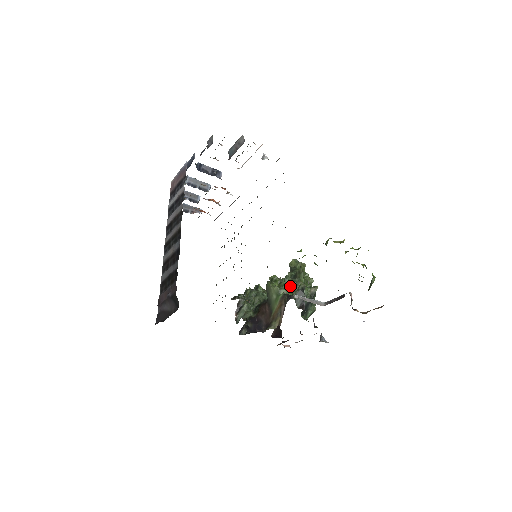
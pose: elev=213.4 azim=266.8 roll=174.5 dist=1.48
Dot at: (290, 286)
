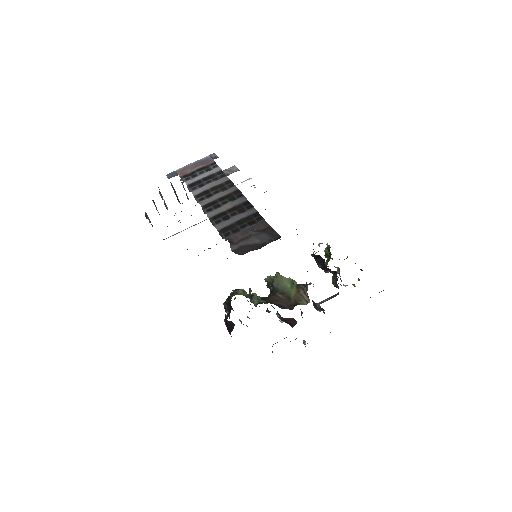
Dot at: occluded
